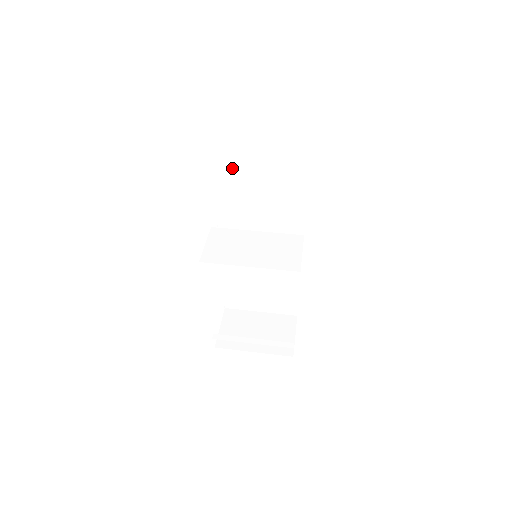
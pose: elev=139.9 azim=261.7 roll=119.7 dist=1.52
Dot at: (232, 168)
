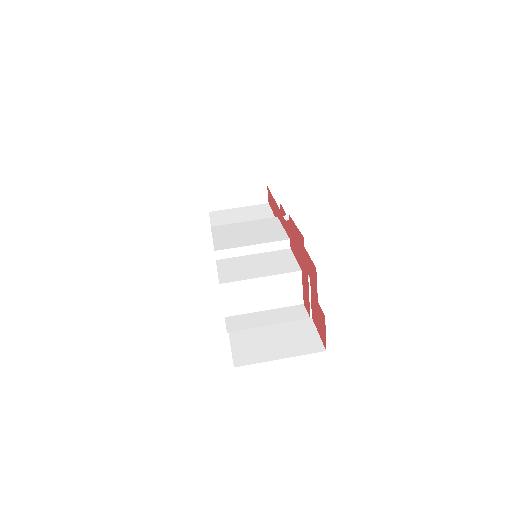
Dot at: occluded
